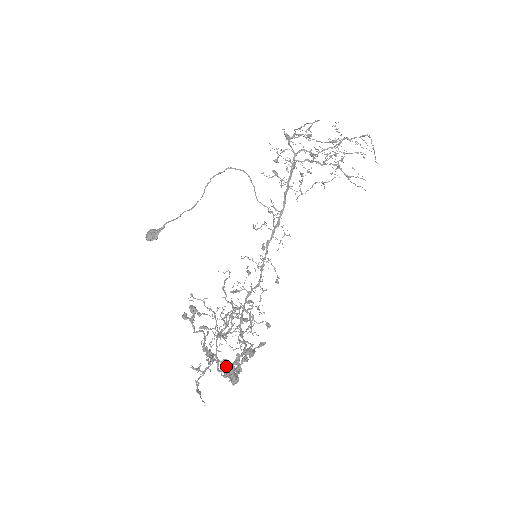
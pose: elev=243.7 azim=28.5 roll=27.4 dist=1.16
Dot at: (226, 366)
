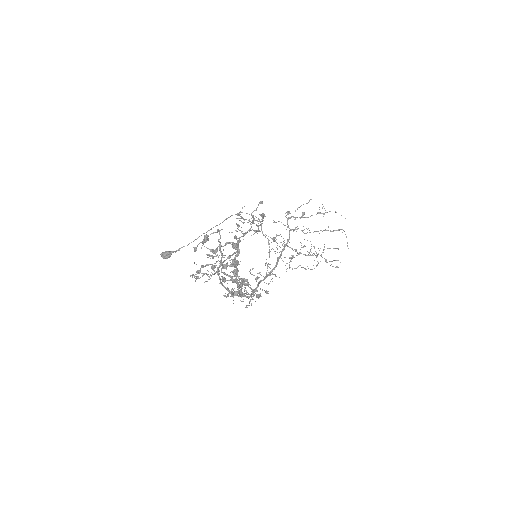
Dot at: (234, 243)
